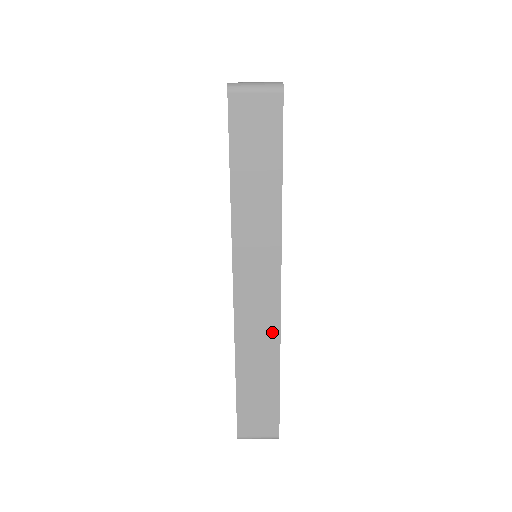
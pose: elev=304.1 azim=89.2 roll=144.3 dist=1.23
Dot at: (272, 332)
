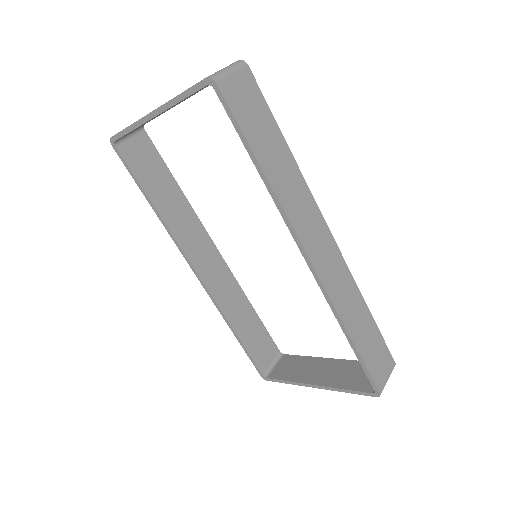
Dot at: (347, 276)
